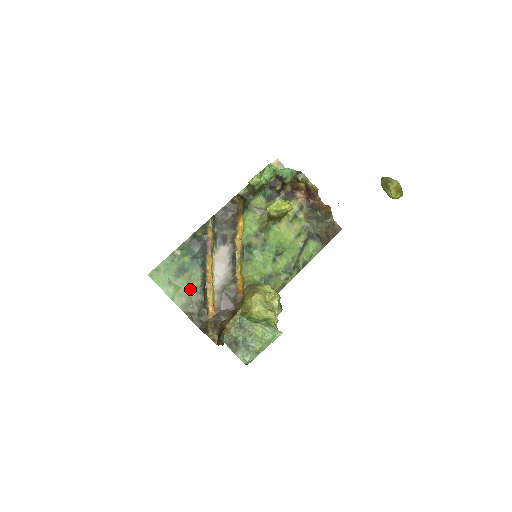
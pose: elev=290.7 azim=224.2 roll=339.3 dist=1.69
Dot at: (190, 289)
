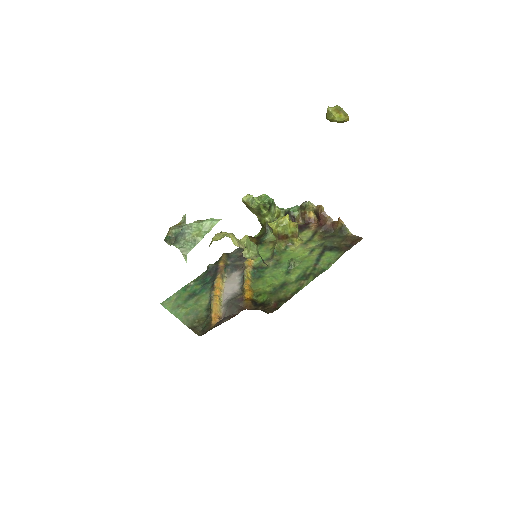
Dot at: (197, 307)
